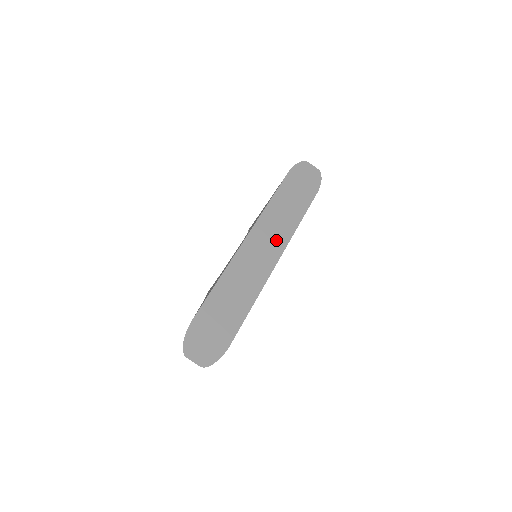
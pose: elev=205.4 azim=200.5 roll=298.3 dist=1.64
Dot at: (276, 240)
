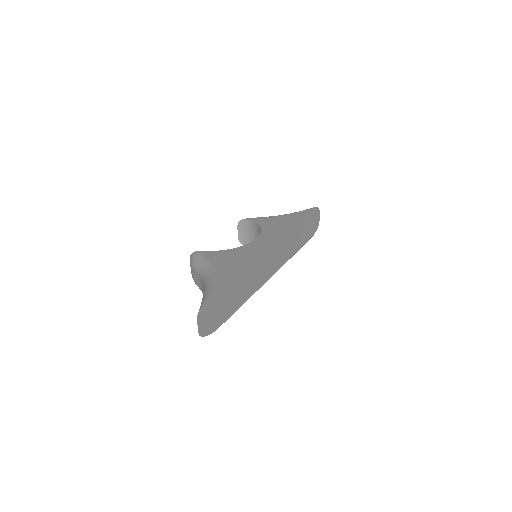
Dot at: (279, 259)
